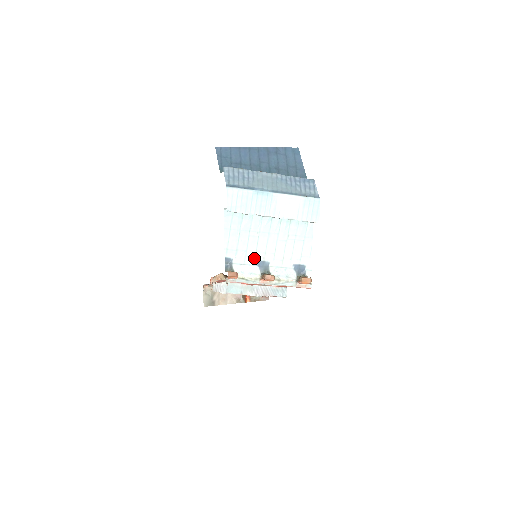
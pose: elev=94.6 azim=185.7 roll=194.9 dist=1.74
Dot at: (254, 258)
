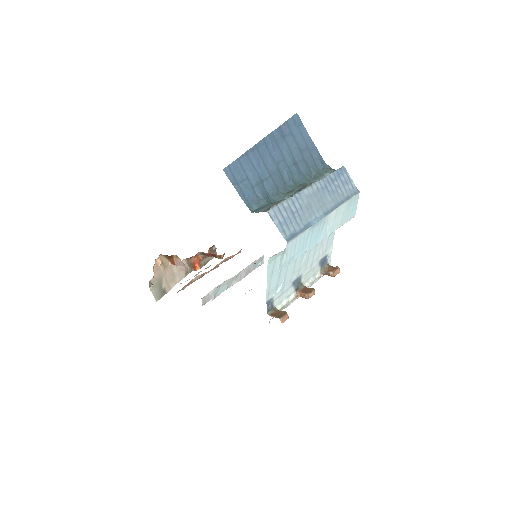
Dot at: (290, 282)
